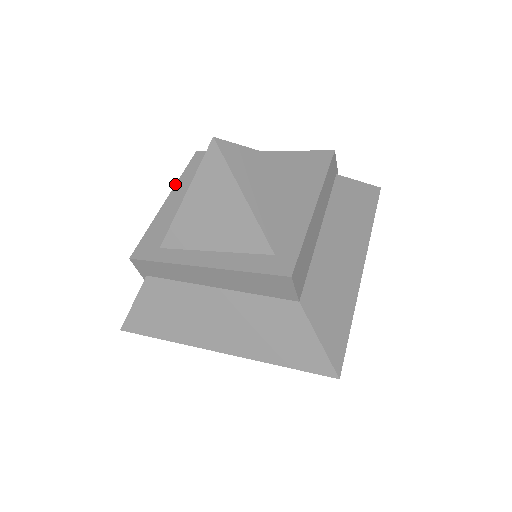
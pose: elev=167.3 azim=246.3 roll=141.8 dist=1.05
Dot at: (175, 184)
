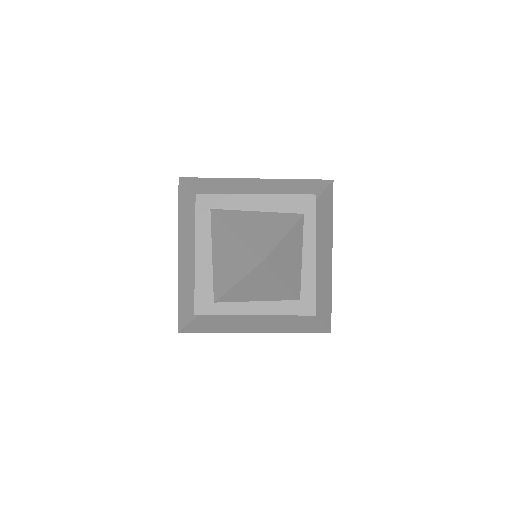
Dot at: (195, 236)
